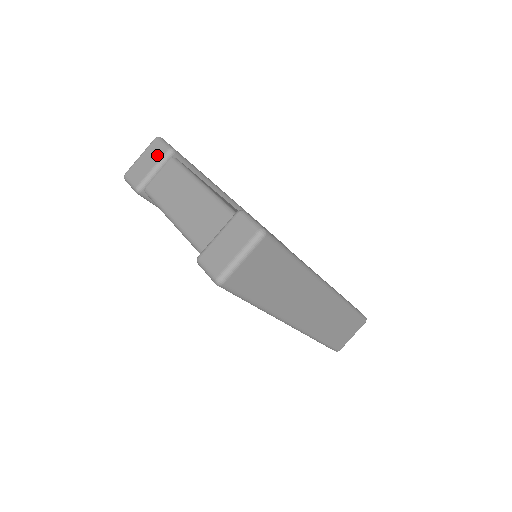
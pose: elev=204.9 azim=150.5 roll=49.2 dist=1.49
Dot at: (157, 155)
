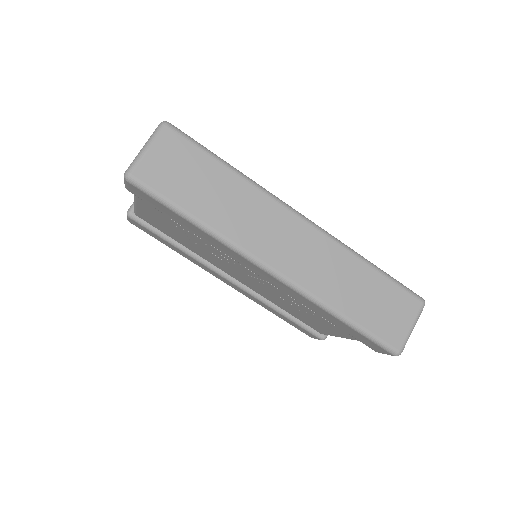
Dot at: occluded
